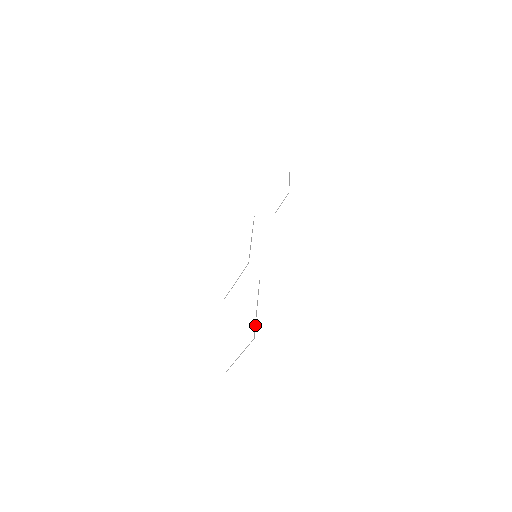
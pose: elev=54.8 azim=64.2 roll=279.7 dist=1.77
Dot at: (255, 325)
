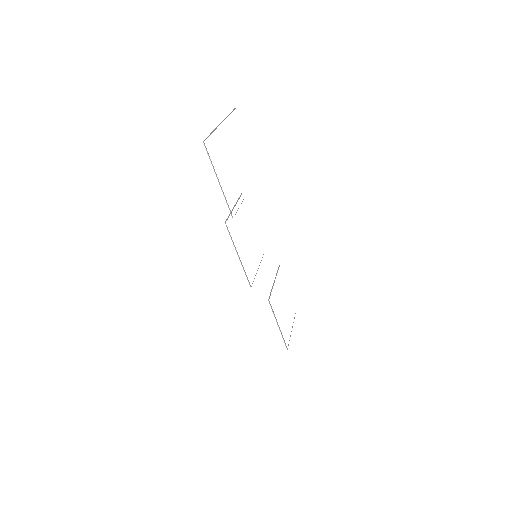
Dot at: occluded
